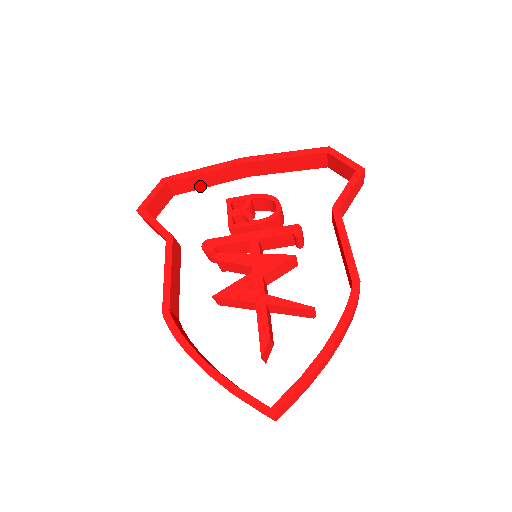
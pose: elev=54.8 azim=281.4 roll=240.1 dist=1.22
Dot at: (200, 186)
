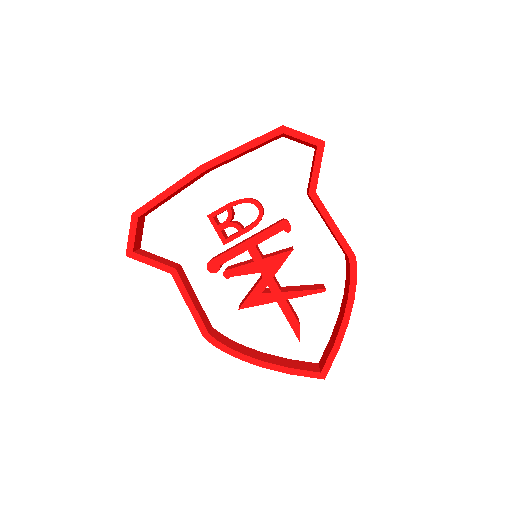
Dot at: (167, 200)
